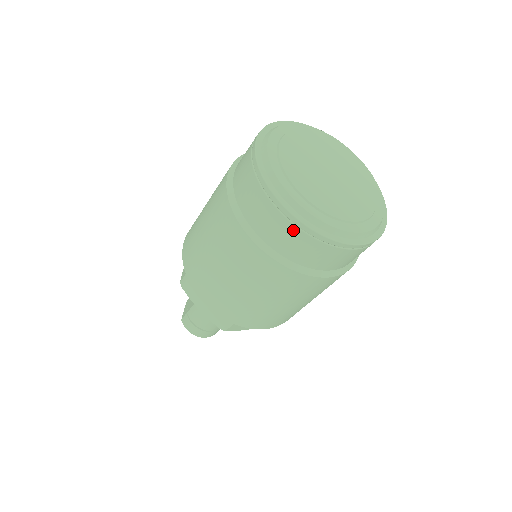
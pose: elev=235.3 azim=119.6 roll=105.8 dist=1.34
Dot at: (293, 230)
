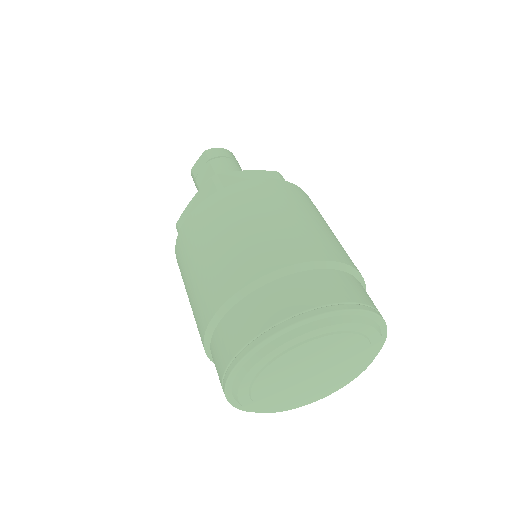
Dot at: occluded
